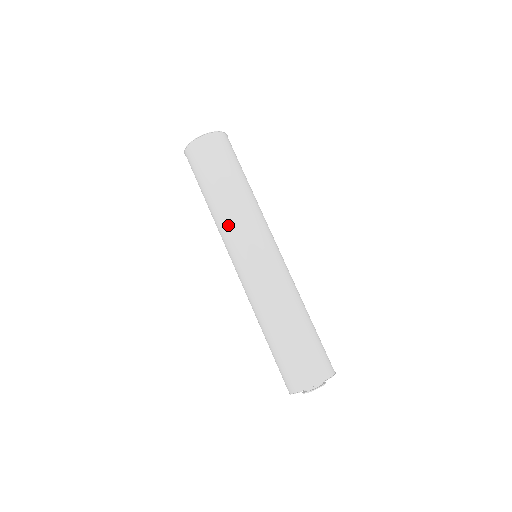
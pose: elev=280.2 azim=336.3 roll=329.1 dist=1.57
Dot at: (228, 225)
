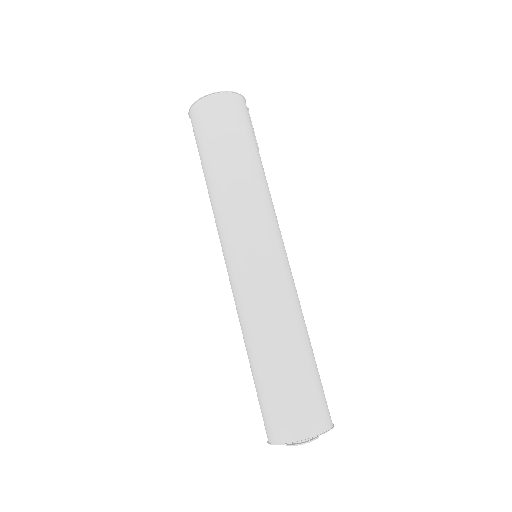
Dot at: (218, 215)
